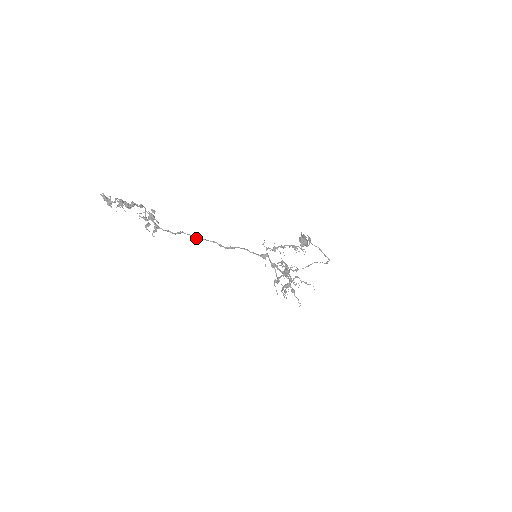
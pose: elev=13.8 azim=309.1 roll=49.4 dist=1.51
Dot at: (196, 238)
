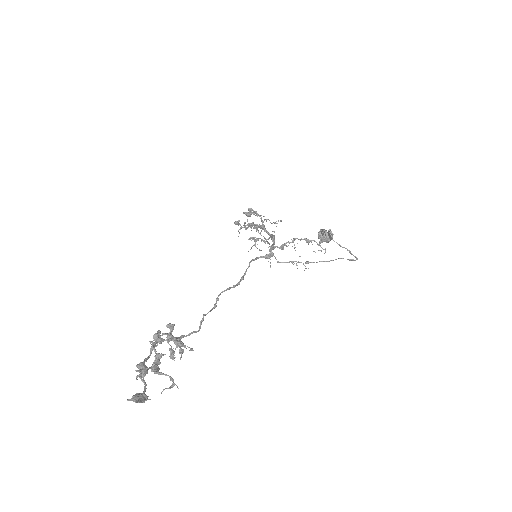
Dot at: (215, 306)
